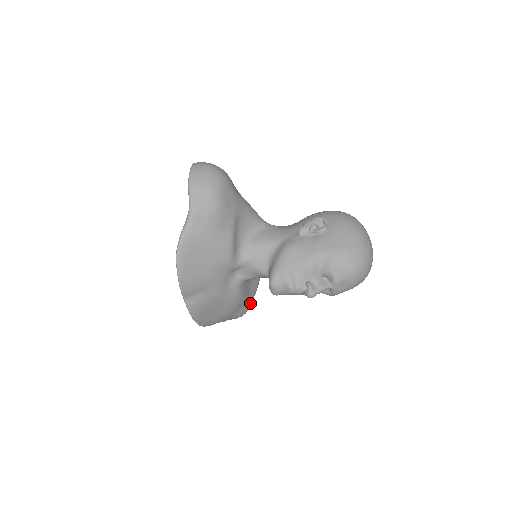
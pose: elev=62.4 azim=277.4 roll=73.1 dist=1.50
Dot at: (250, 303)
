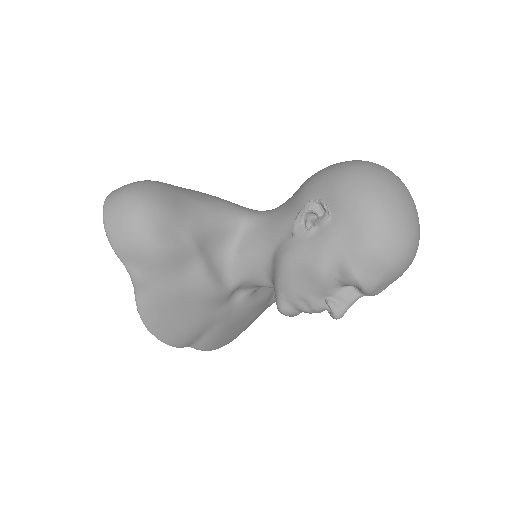
Dot at: occluded
